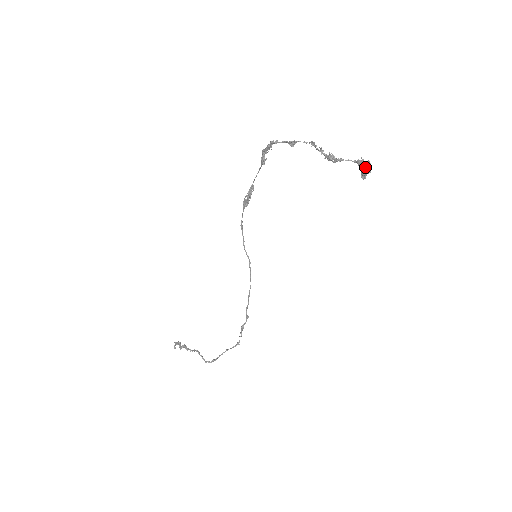
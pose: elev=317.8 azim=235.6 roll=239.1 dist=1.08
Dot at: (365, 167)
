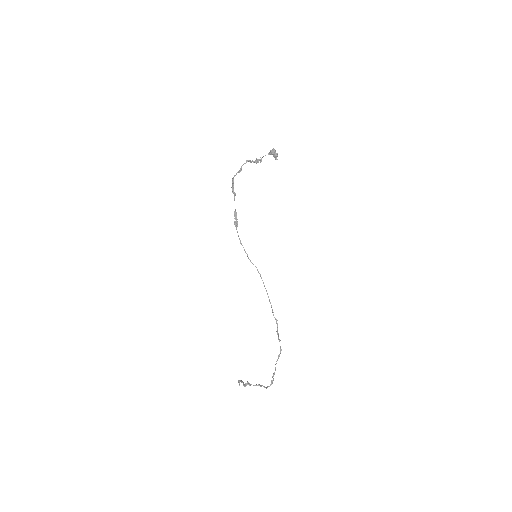
Dot at: (274, 153)
